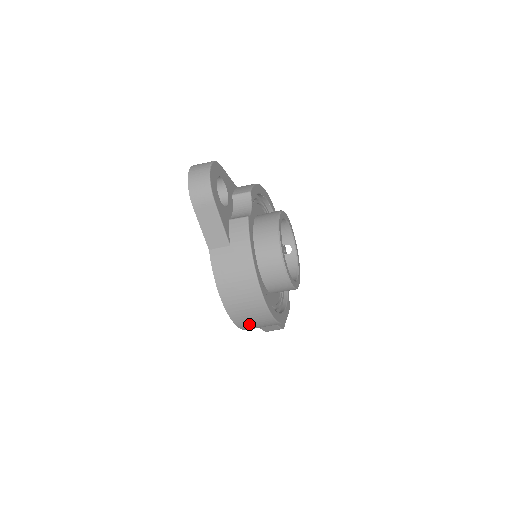
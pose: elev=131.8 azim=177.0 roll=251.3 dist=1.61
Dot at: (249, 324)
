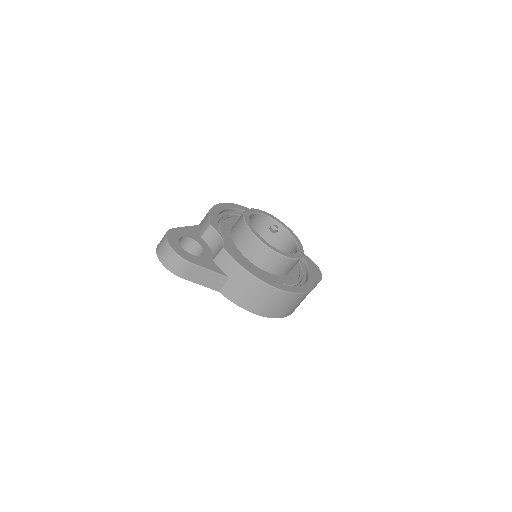
Dot at: (291, 309)
